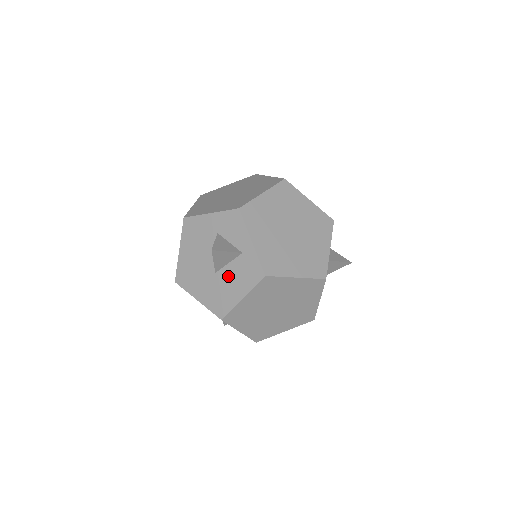
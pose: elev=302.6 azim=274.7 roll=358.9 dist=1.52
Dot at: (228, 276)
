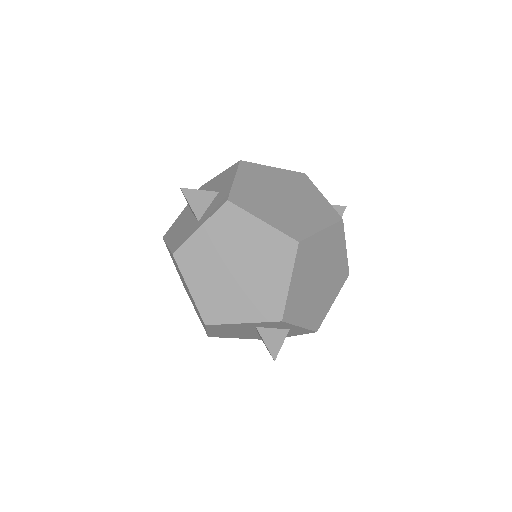
Dot at: occluded
